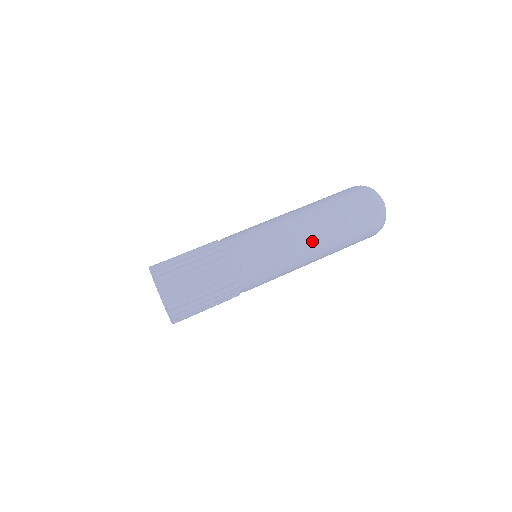
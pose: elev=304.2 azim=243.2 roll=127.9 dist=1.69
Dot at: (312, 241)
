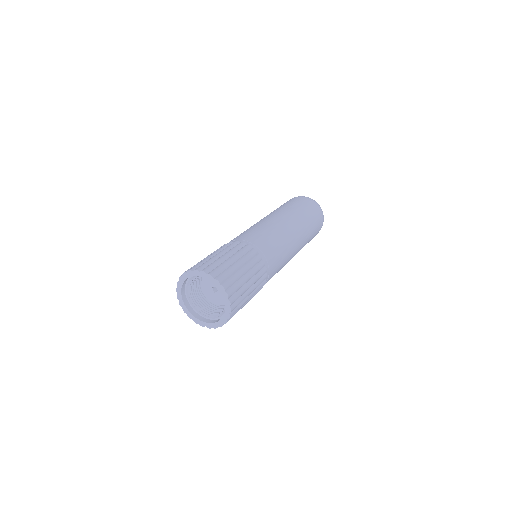
Dot at: (295, 229)
